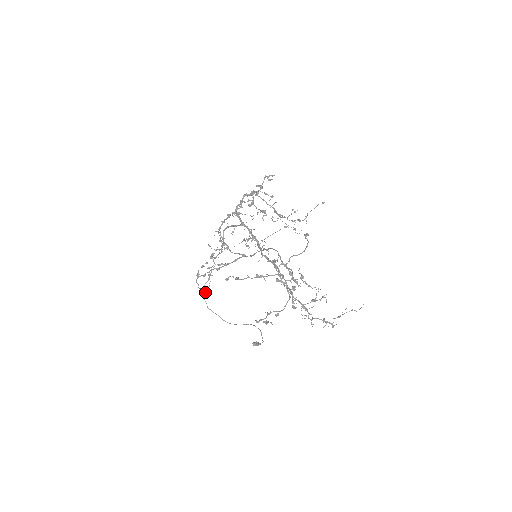
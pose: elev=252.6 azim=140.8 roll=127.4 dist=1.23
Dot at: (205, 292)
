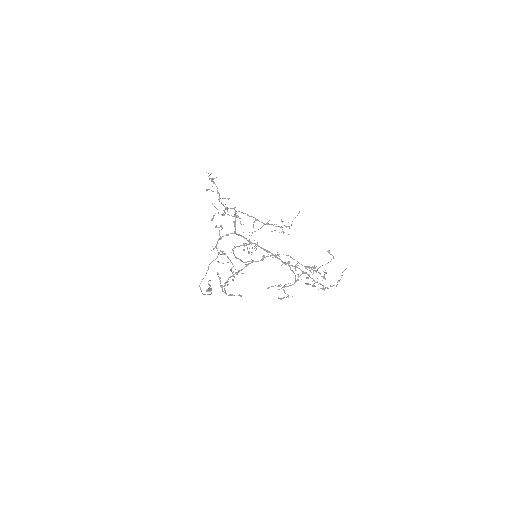
Dot at: occluded
